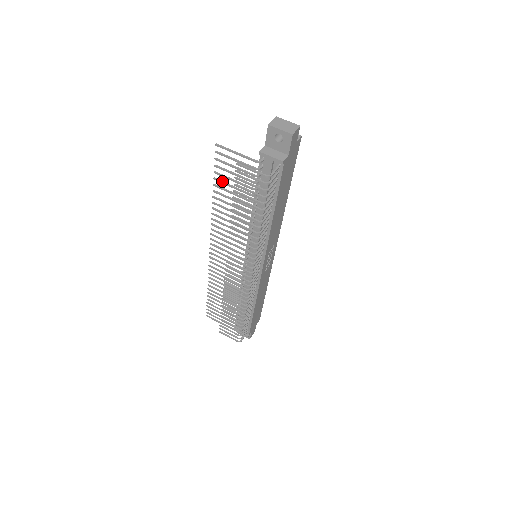
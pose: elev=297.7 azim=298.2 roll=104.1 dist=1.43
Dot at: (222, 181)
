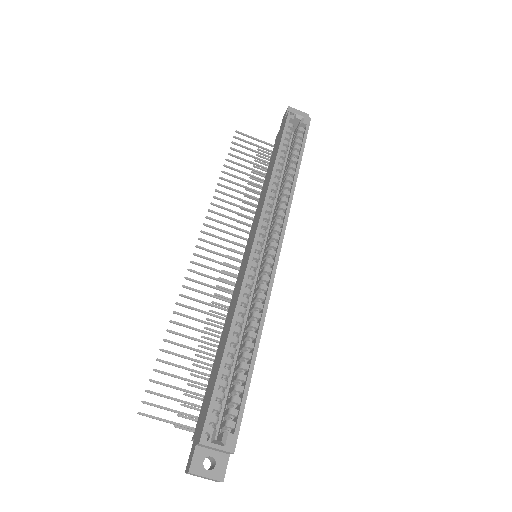
Dot at: (168, 364)
